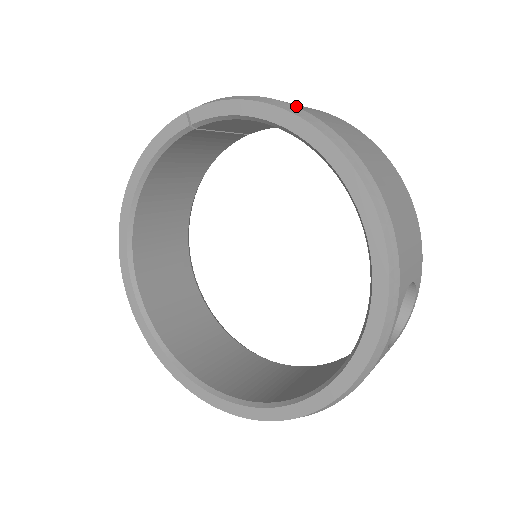
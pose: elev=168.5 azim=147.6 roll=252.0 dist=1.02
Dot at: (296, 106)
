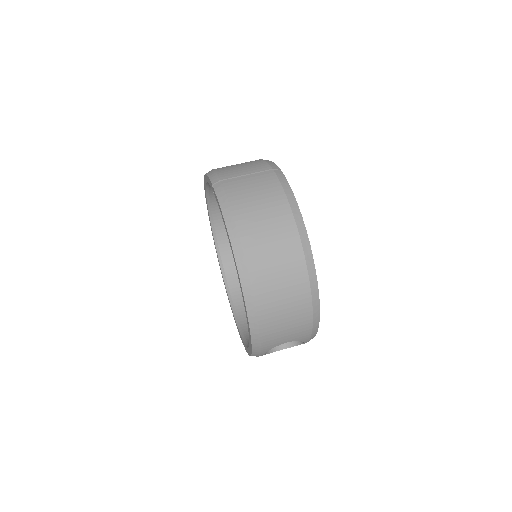
Dot at: (242, 241)
